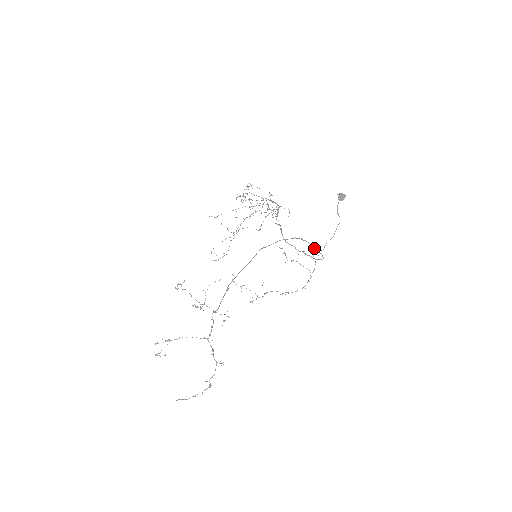
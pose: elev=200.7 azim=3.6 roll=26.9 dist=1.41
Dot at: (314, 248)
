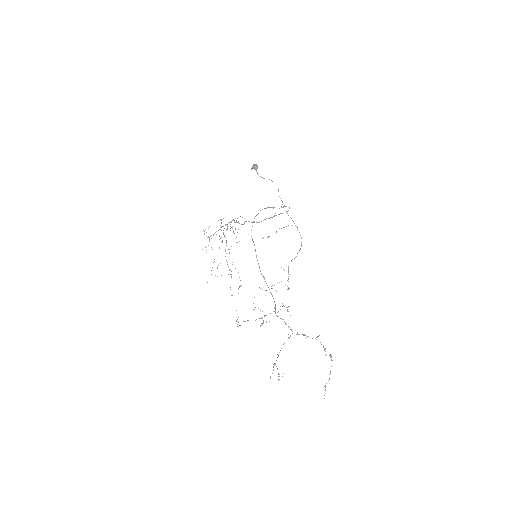
Dot at: occluded
